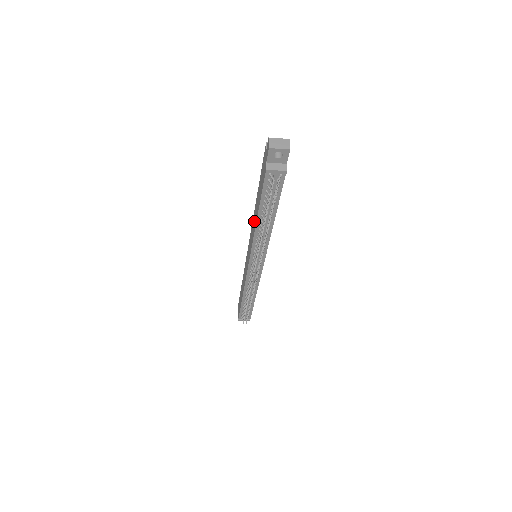
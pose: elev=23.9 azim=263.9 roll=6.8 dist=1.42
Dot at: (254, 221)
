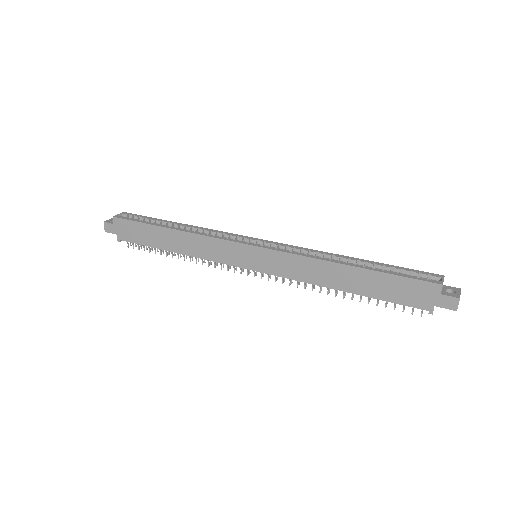
Dot at: (322, 274)
